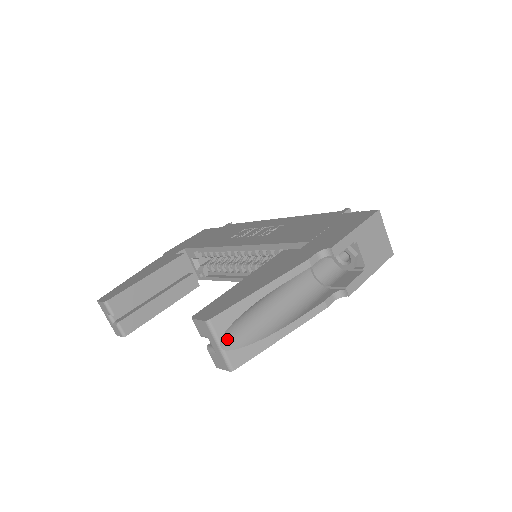
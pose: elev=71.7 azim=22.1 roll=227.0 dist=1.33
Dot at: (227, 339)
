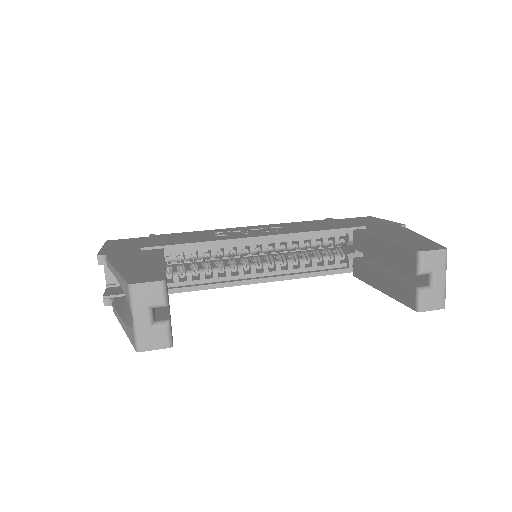
Dot at: occluded
